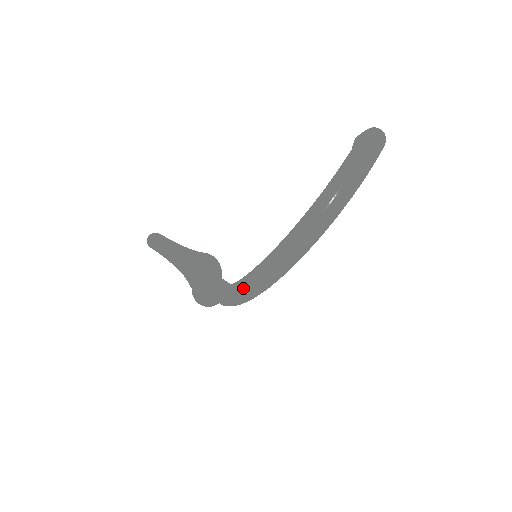
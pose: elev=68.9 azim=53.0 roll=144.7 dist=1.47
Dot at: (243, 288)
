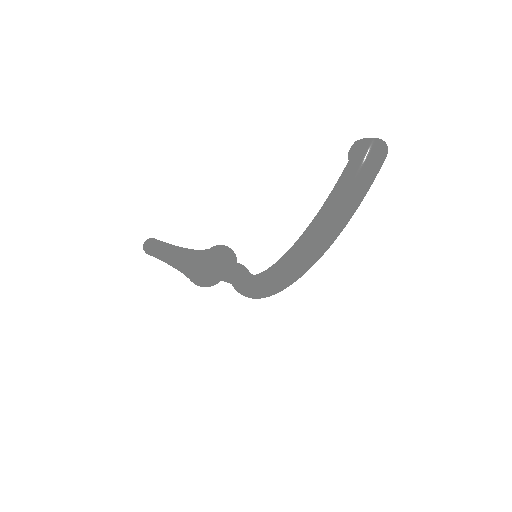
Dot at: (246, 293)
